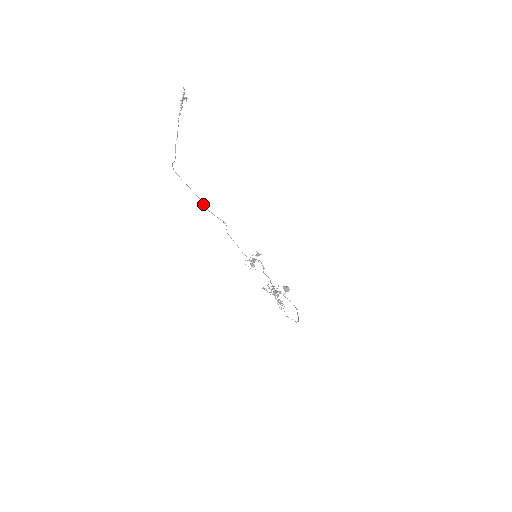
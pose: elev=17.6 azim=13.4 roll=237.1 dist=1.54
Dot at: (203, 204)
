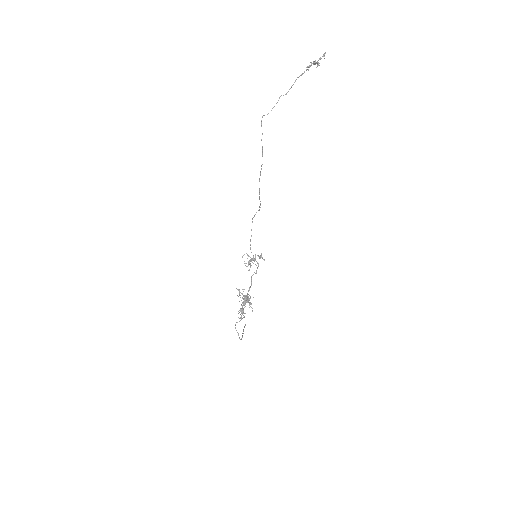
Dot at: occluded
